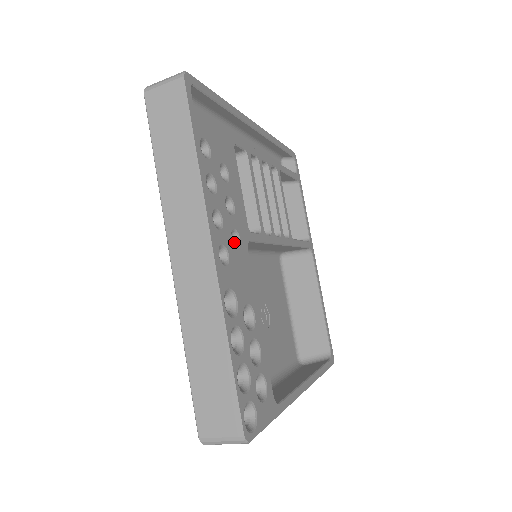
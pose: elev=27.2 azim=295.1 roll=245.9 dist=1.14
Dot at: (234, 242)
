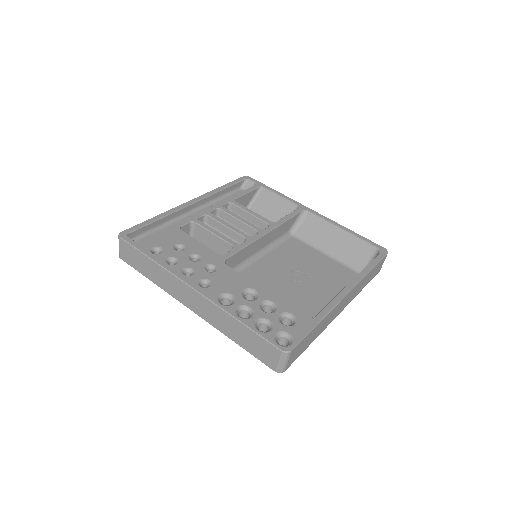
Dot at: (213, 270)
